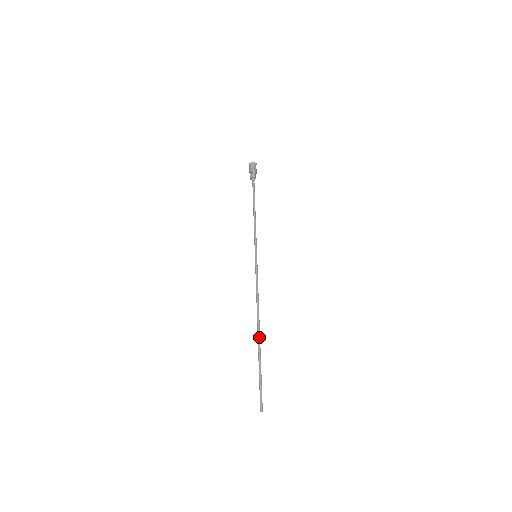
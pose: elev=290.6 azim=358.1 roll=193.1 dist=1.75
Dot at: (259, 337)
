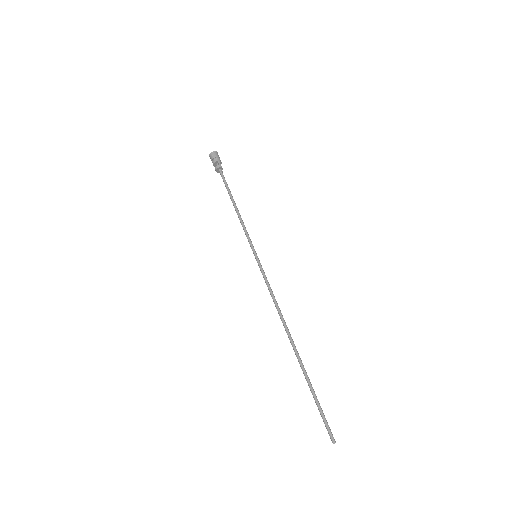
Dot at: (296, 351)
